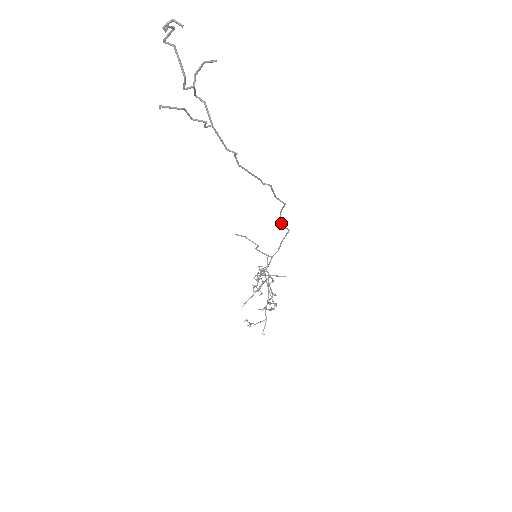
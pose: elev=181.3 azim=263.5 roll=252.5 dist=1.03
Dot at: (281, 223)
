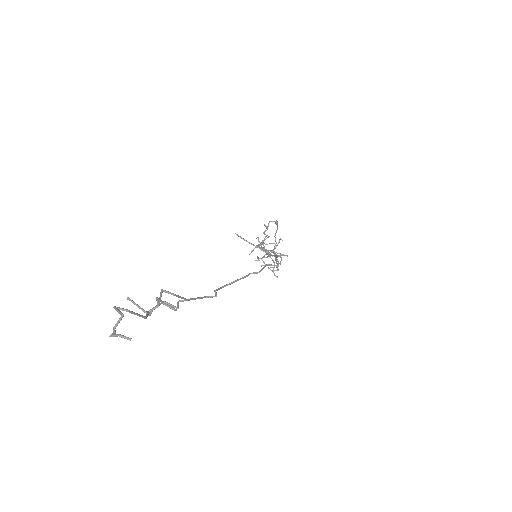
Dot at: occluded
